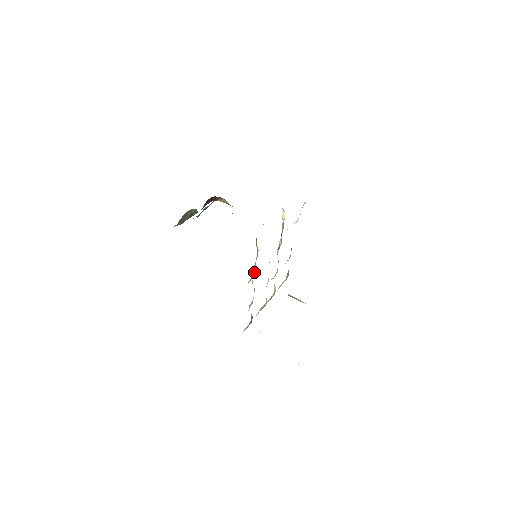
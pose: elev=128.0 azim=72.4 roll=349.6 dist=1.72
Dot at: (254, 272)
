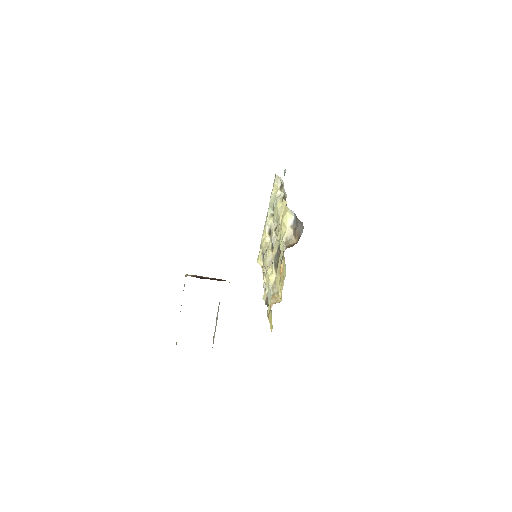
Dot at: occluded
